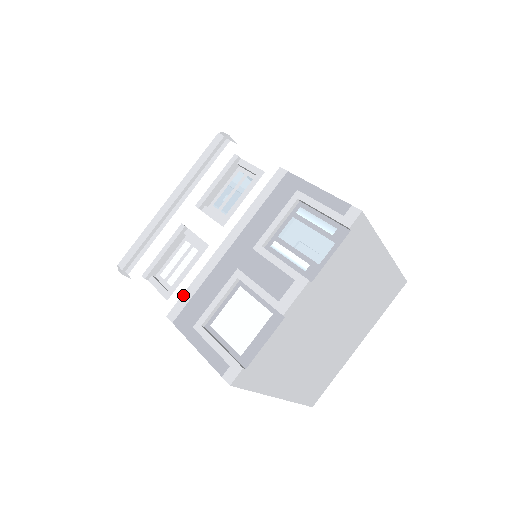
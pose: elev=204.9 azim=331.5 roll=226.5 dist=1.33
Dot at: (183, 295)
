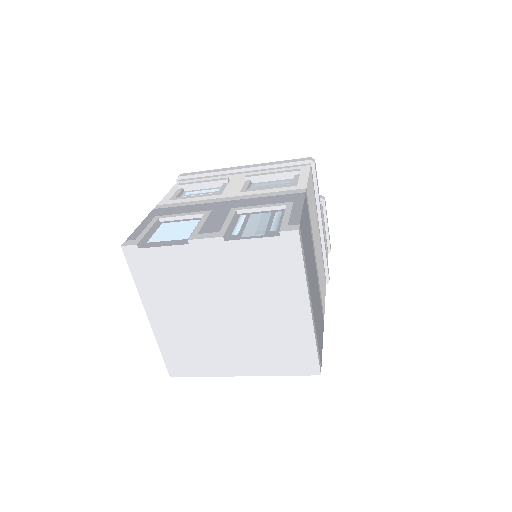
Dot at: (177, 203)
